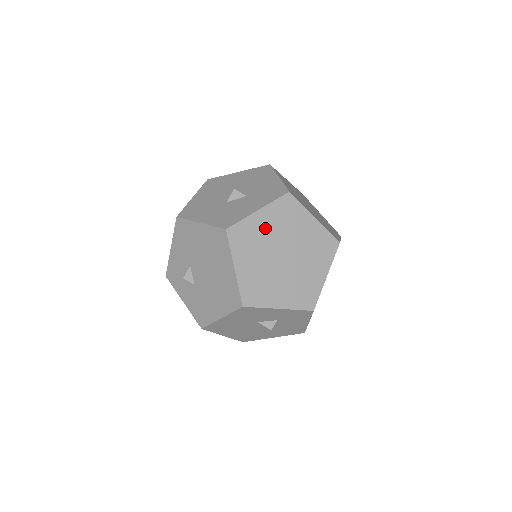
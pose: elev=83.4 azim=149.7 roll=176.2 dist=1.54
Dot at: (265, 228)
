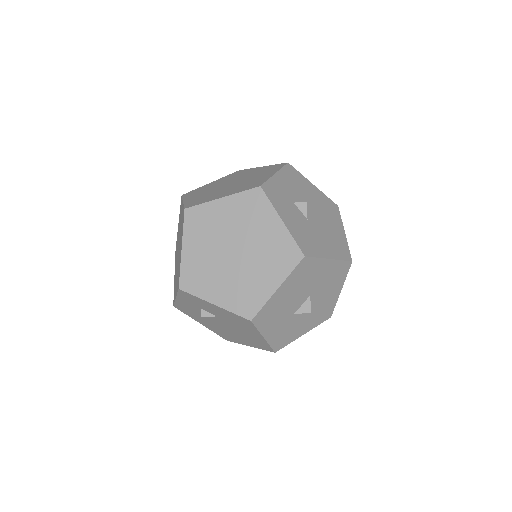
Dot at: occluded
